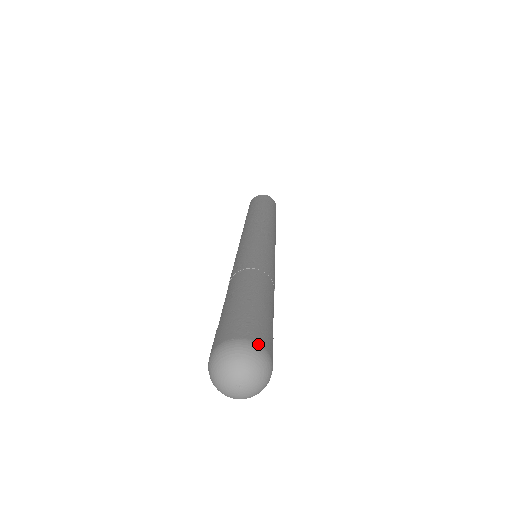
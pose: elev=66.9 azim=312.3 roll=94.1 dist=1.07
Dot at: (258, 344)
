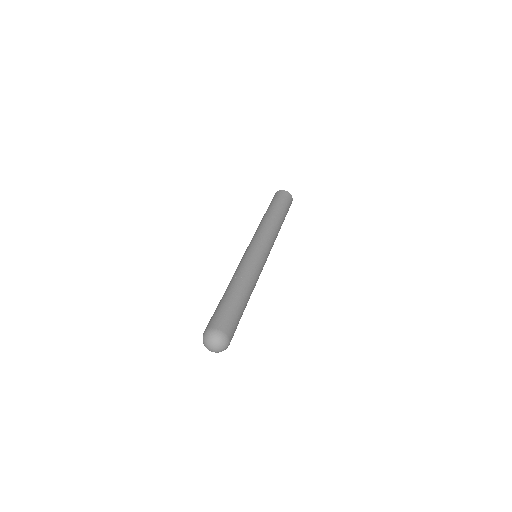
Dot at: (223, 332)
